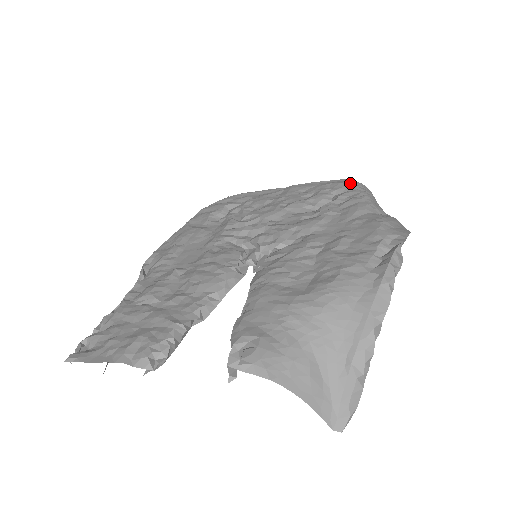
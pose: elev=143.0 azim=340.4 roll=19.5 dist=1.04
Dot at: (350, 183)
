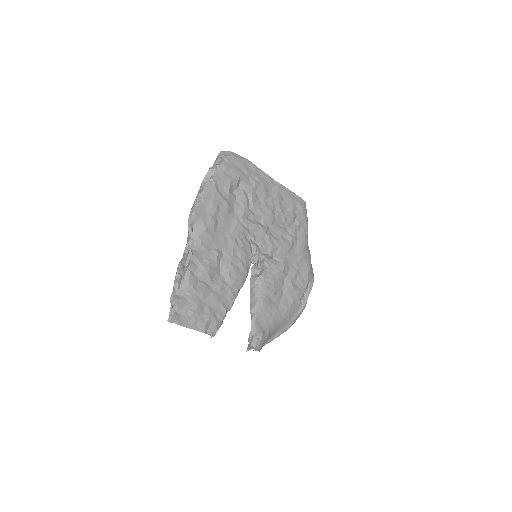
Dot at: (305, 210)
